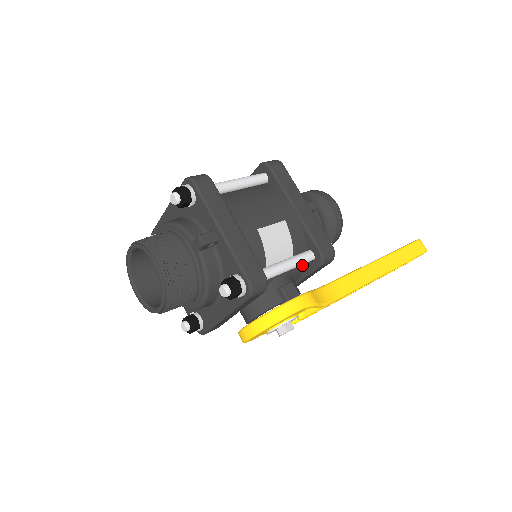
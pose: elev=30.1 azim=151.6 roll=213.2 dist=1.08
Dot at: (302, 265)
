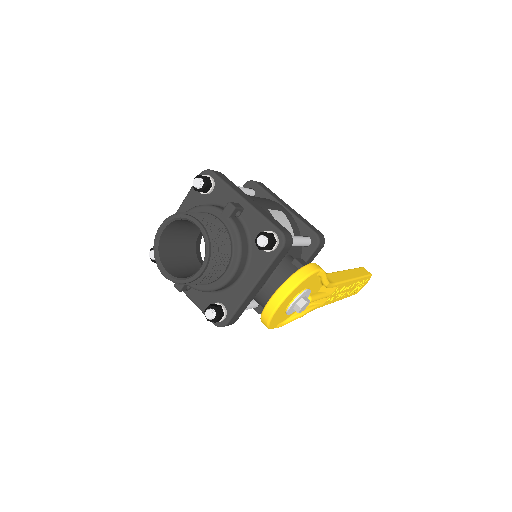
Dot at: (300, 253)
